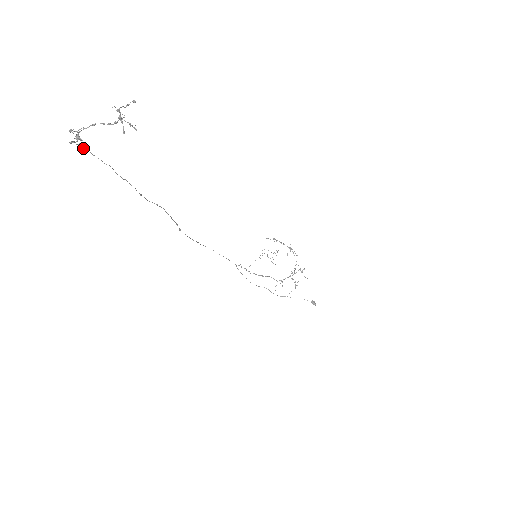
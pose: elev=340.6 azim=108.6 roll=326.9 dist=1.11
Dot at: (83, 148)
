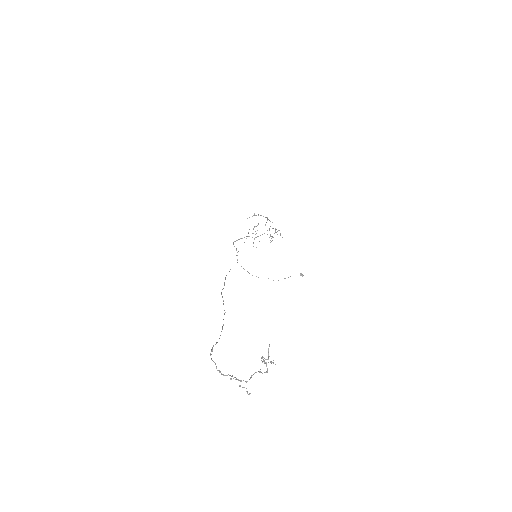
Dot at: occluded
